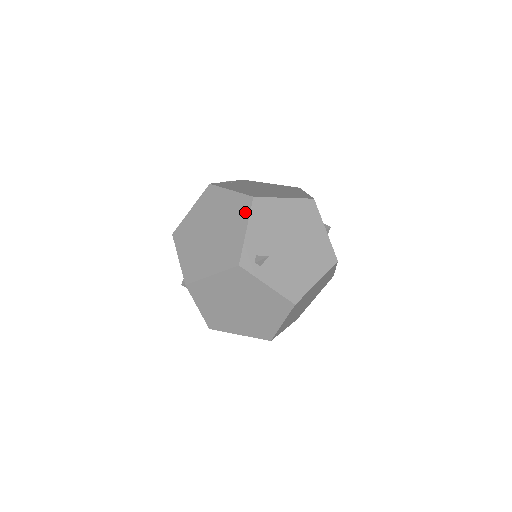
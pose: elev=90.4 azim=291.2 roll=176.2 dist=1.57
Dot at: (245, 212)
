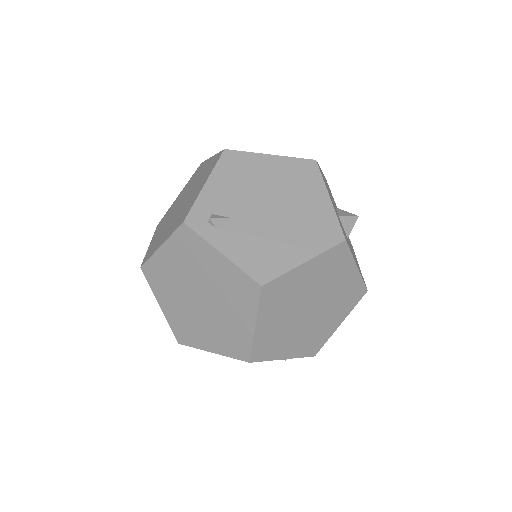
Dot at: (212, 167)
